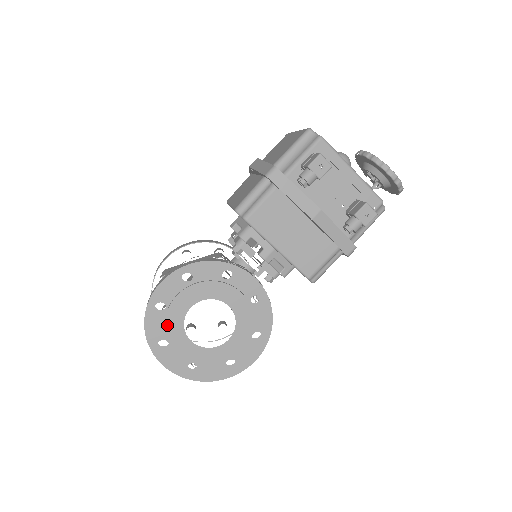
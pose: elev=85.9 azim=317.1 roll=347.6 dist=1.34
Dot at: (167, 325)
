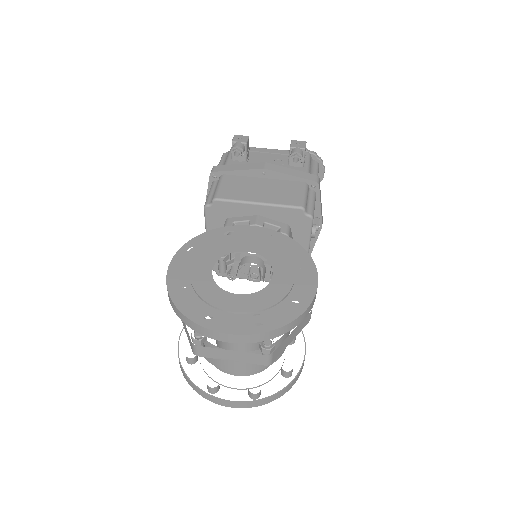
Dot at: (199, 292)
